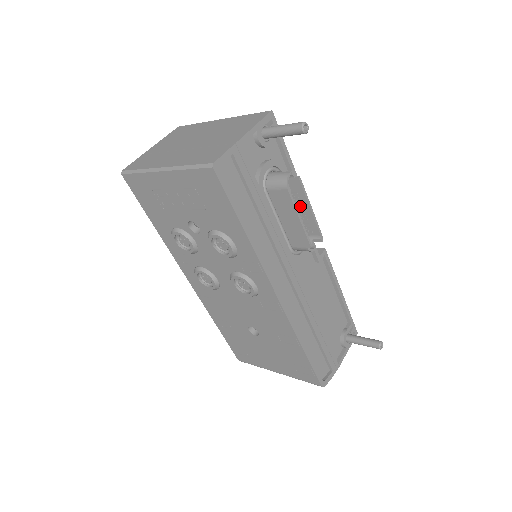
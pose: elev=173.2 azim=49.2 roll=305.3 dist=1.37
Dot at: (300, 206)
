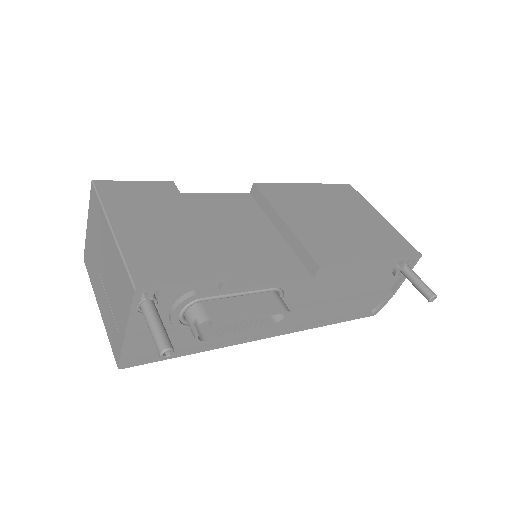
Dot at: occluded
